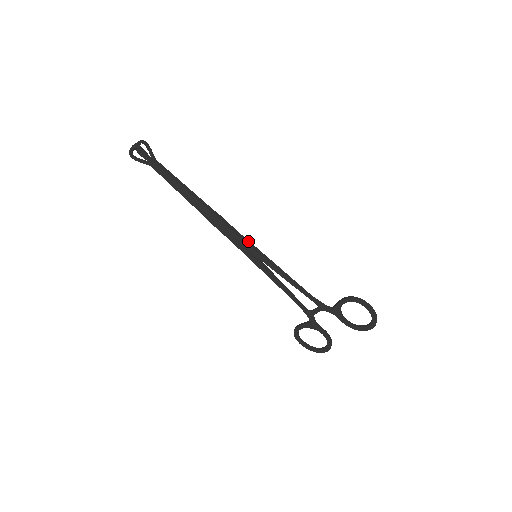
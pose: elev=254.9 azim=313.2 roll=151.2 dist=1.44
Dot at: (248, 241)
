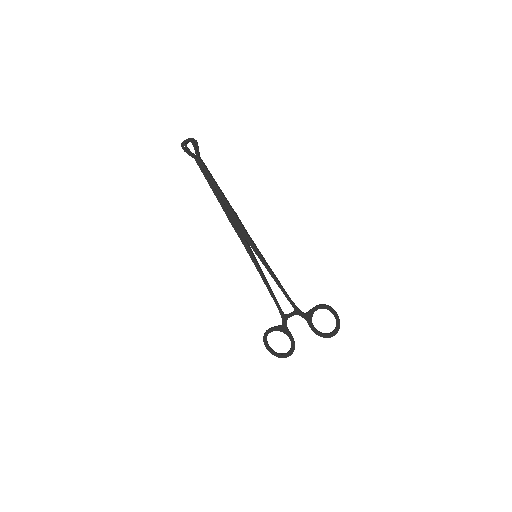
Dot at: (253, 242)
